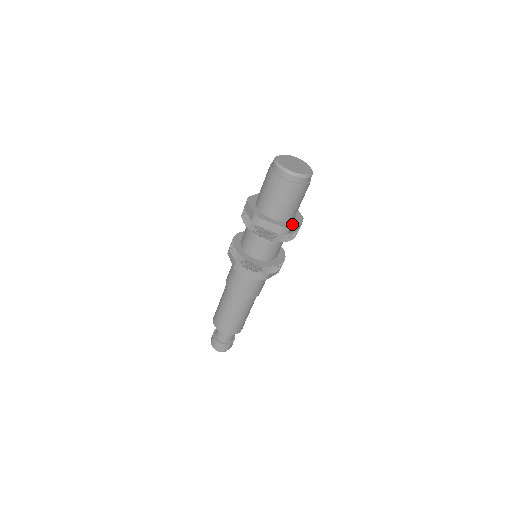
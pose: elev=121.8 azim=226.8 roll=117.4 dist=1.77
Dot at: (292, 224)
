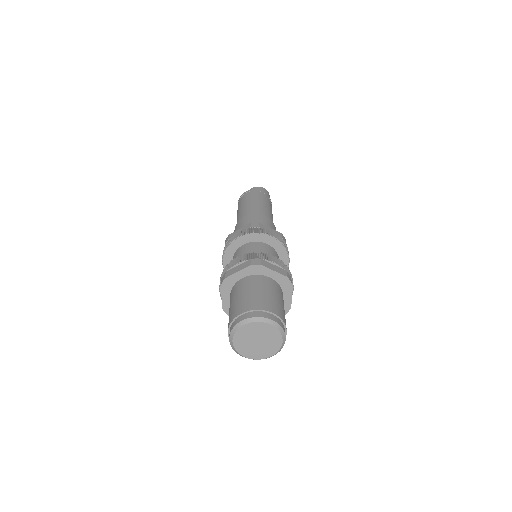
Dot at: (288, 301)
